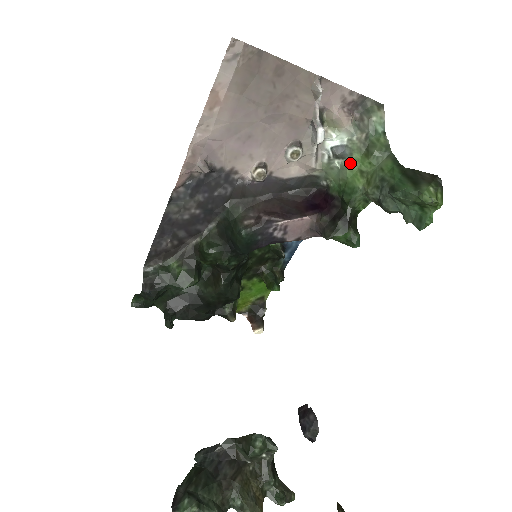
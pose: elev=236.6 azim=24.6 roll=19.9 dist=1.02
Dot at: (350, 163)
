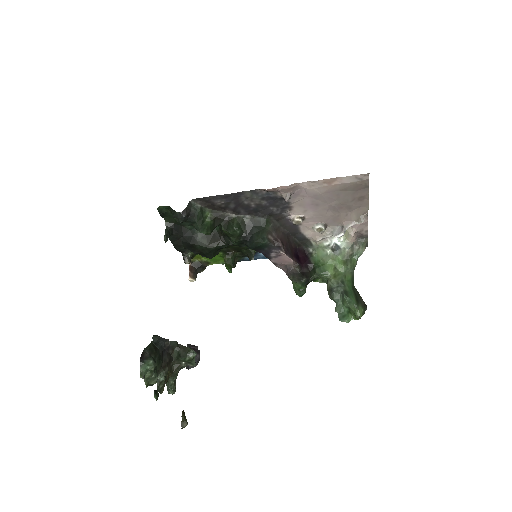
Dot at: (335, 258)
